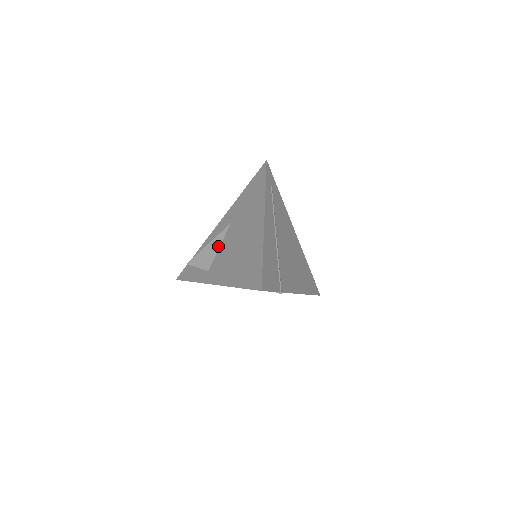
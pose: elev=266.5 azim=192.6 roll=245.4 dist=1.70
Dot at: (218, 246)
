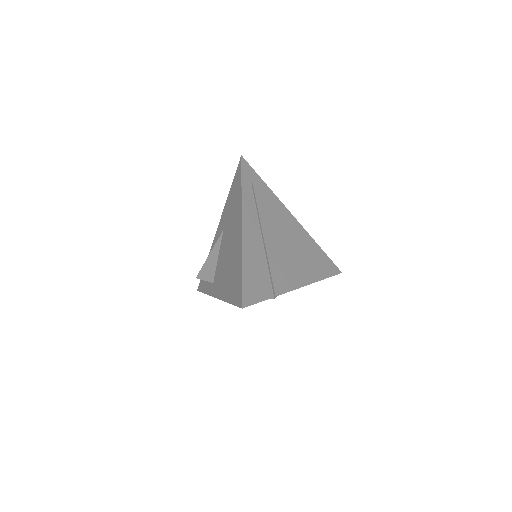
Dot at: (217, 256)
